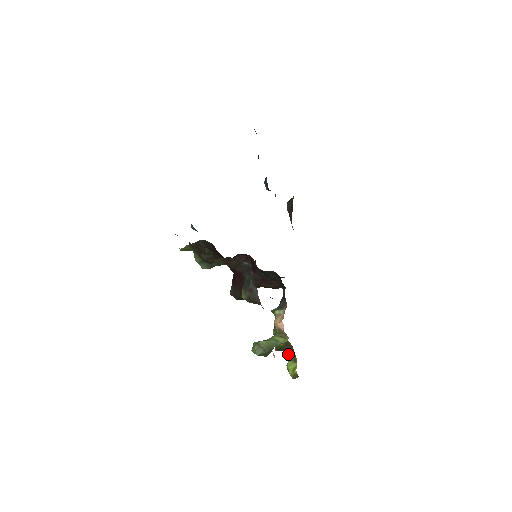
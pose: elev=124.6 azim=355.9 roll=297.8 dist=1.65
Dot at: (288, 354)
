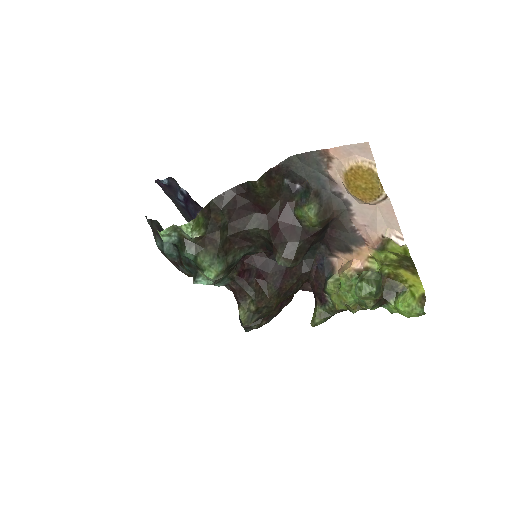
Dot at: (388, 298)
